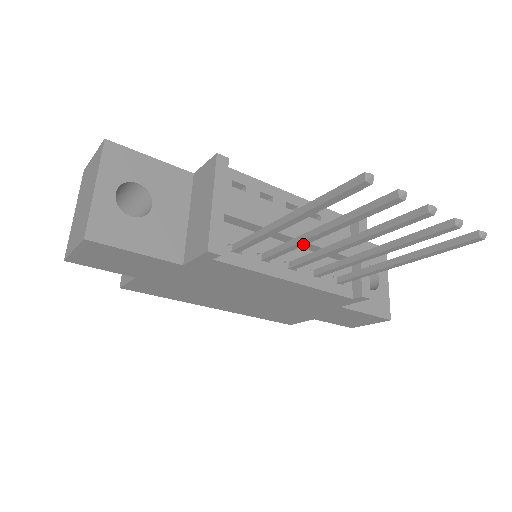
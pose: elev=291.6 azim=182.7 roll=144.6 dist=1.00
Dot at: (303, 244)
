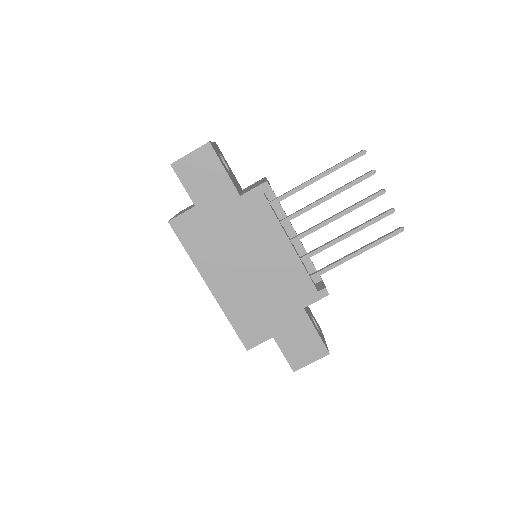
Dot at: (313, 206)
